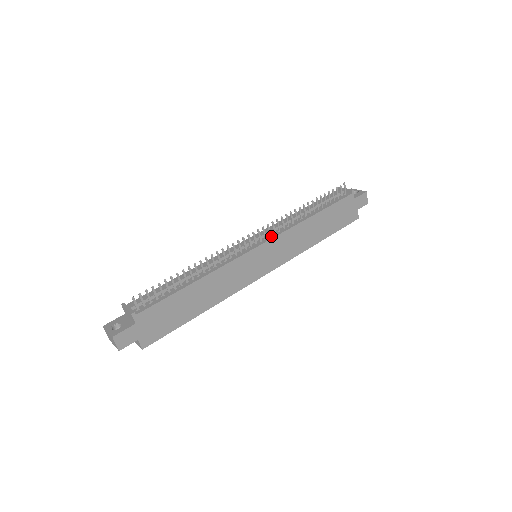
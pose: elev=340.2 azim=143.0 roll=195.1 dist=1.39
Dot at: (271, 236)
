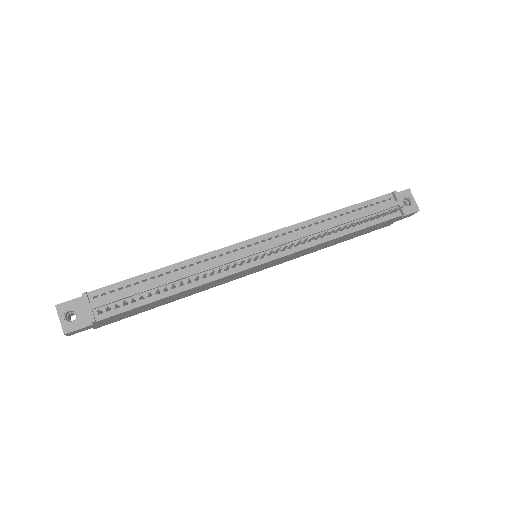
Dot at: (283, 251)
